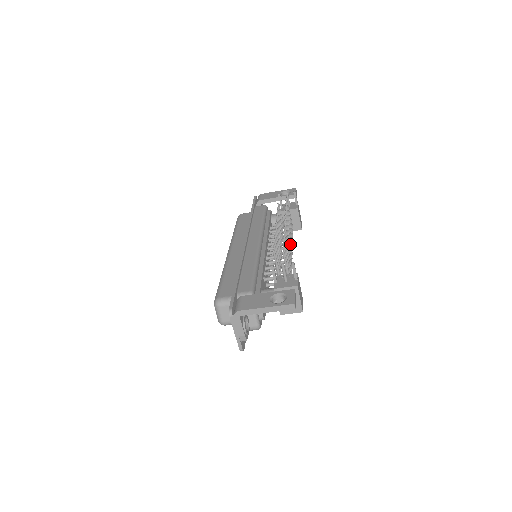
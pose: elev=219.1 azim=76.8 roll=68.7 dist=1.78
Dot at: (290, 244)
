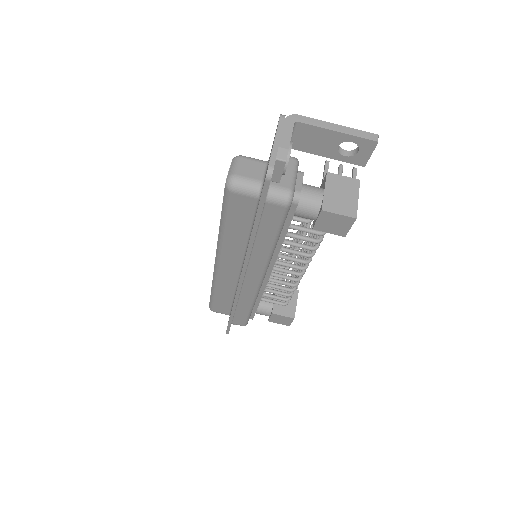
Dot at: occluded
